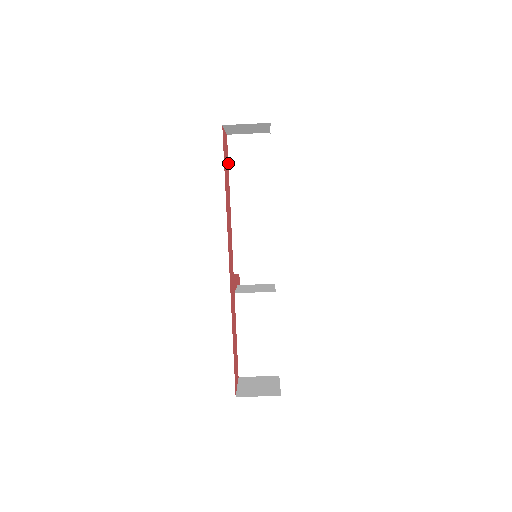
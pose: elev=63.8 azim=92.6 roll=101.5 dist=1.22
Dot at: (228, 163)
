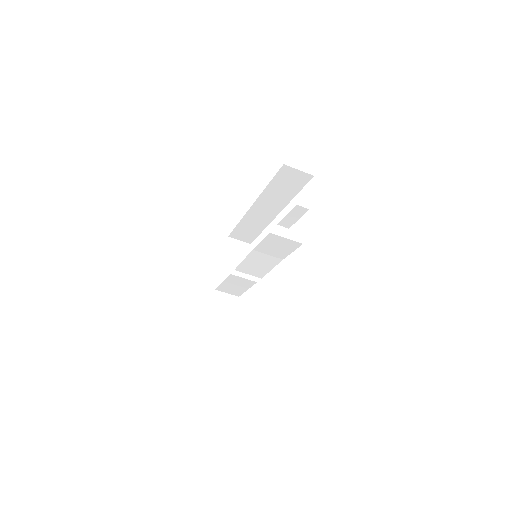
Dot at: (261, 241)
